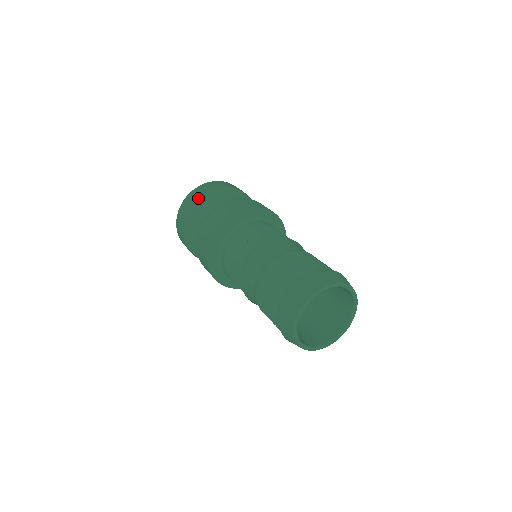
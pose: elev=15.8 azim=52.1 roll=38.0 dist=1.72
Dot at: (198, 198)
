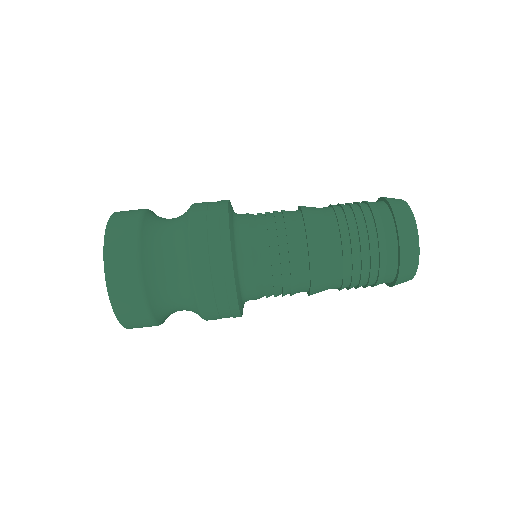
Dot at: occluded
